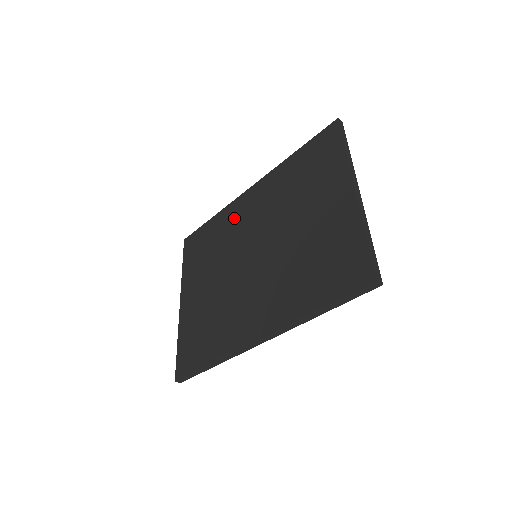
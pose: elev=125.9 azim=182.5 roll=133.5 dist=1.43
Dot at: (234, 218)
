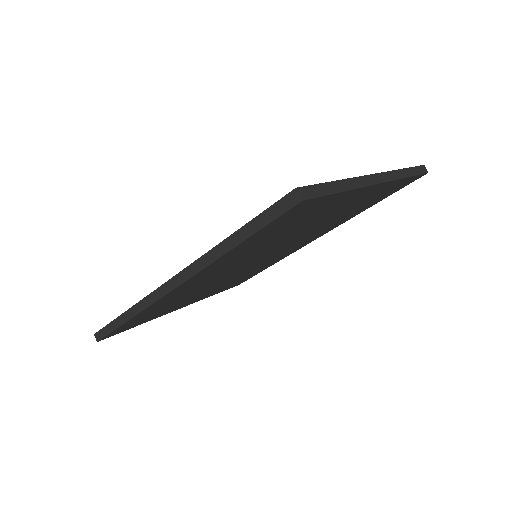
Dot at: occluded
